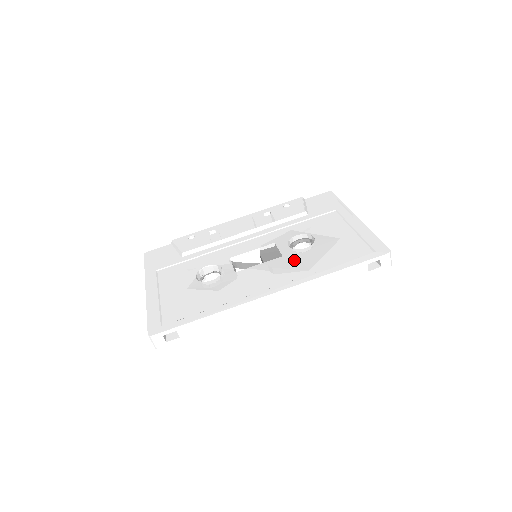
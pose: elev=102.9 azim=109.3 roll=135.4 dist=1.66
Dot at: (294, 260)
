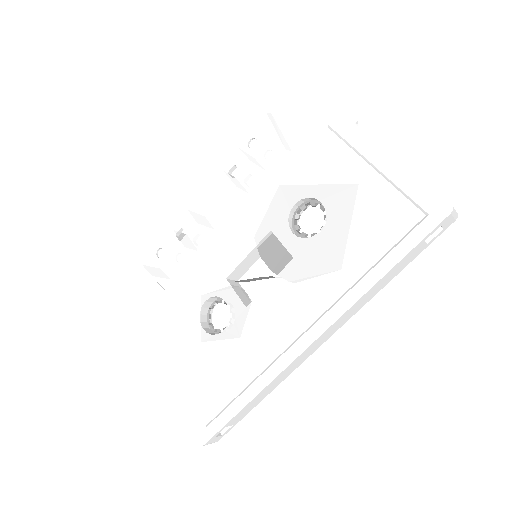
Dot at: (313, 264)
